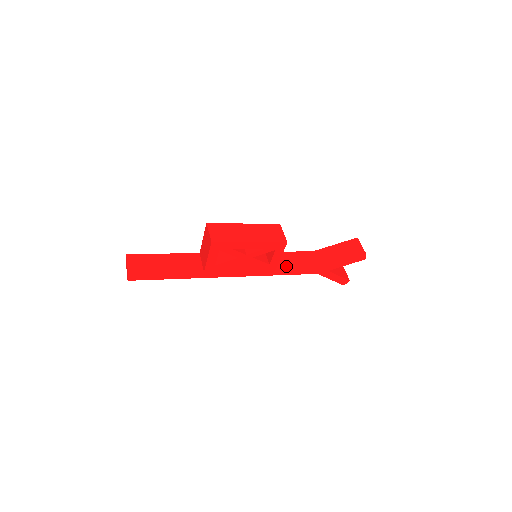
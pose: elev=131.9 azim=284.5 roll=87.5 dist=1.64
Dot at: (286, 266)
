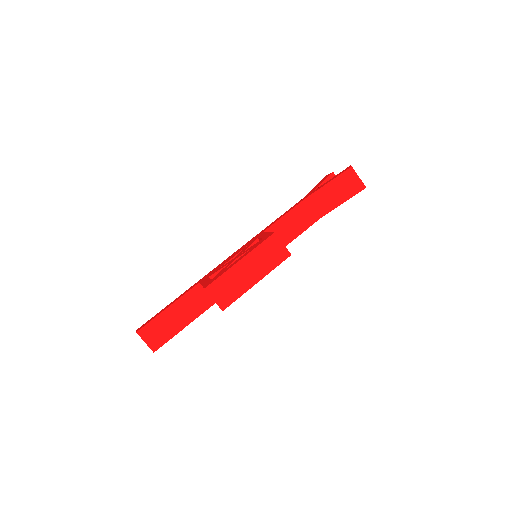
Dot at: (286, 240)
